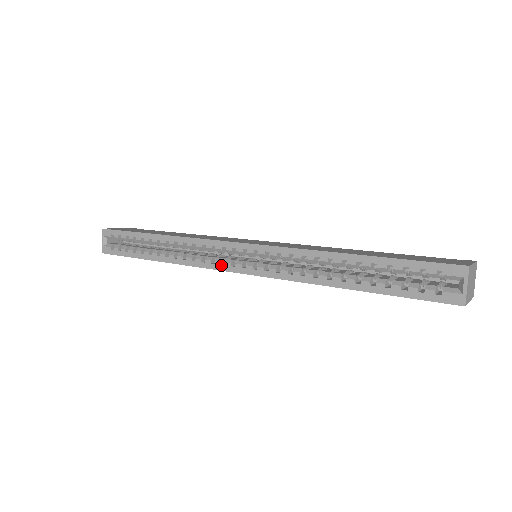
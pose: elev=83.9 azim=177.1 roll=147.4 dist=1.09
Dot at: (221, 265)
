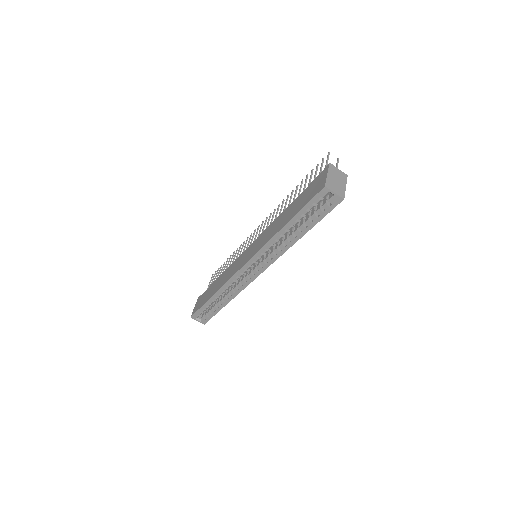
Dot at: (250, 280)
